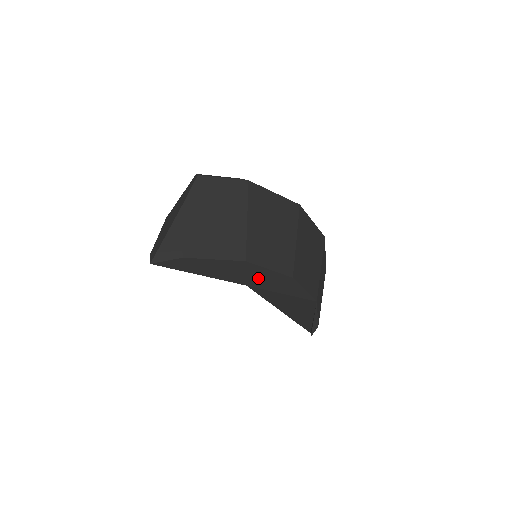
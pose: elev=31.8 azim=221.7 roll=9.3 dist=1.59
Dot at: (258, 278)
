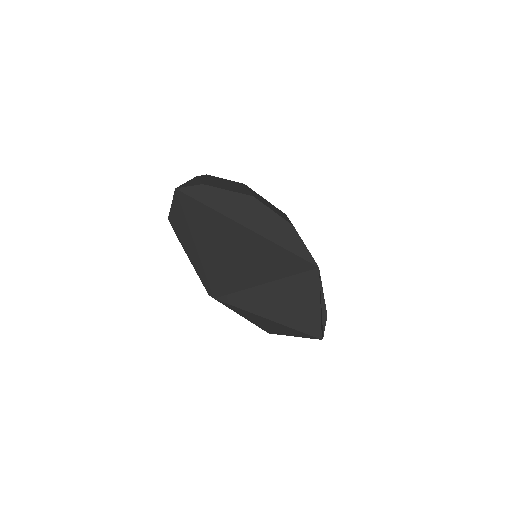
Dot at: (264, 222)
